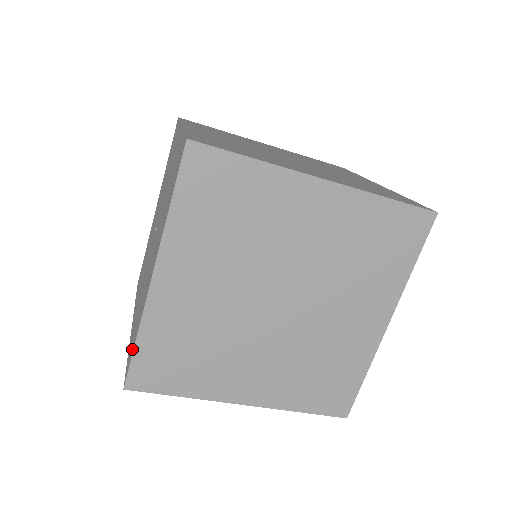
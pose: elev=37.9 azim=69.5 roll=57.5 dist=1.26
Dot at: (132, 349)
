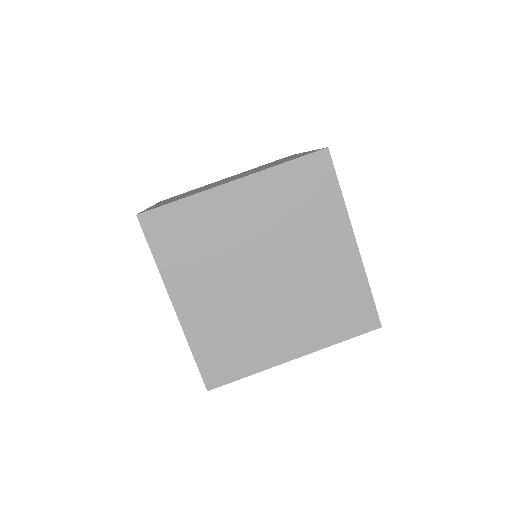
Dot at: occluded
